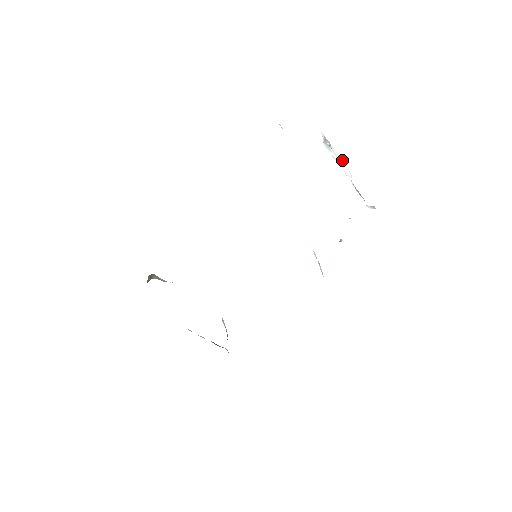
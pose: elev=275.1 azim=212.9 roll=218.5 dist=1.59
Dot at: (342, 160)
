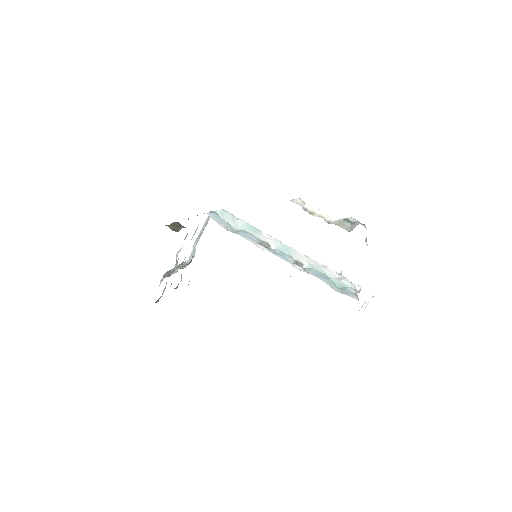
Dot at: occluded
